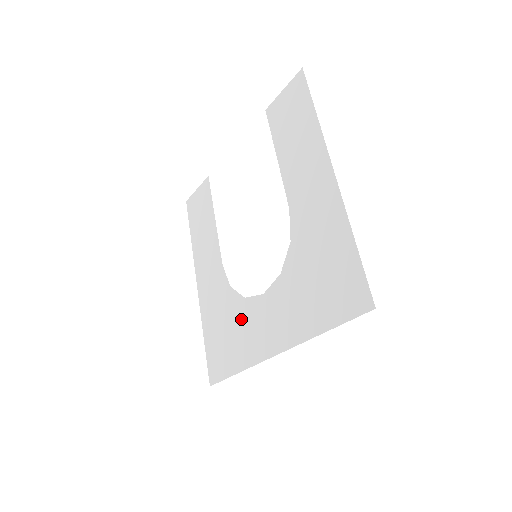
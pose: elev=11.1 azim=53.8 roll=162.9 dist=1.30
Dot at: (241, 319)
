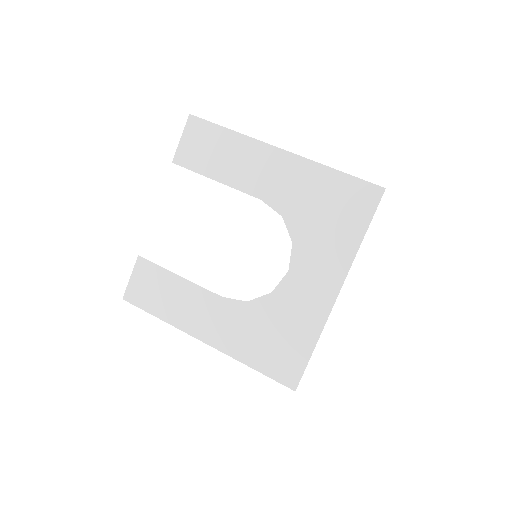
Dot at: (282, 309)
